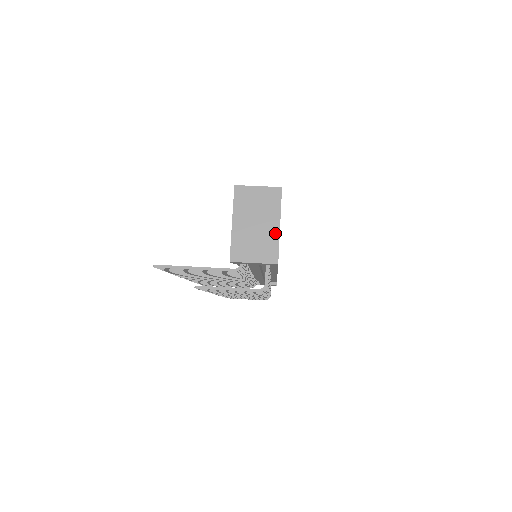
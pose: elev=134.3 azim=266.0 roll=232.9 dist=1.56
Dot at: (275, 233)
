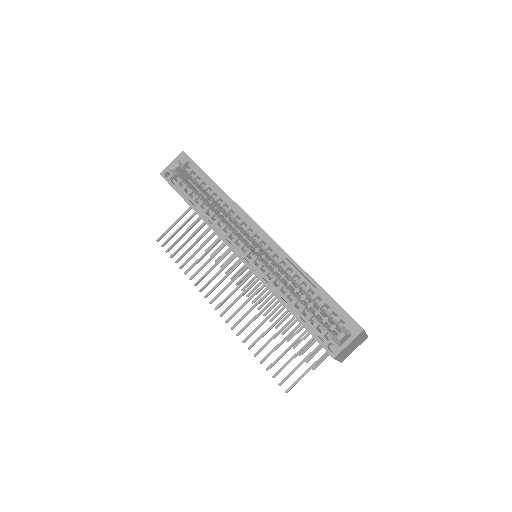
Dot at: (364, 337)
